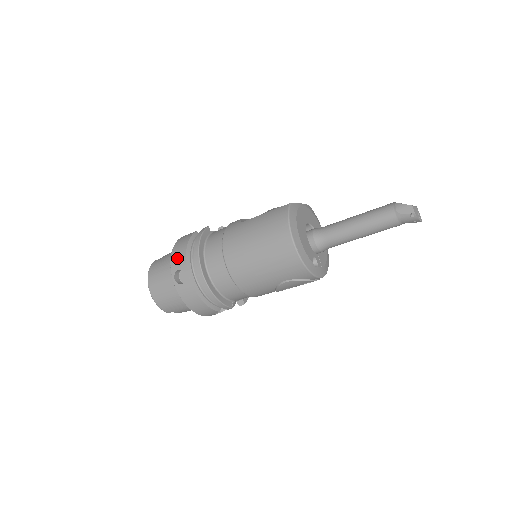
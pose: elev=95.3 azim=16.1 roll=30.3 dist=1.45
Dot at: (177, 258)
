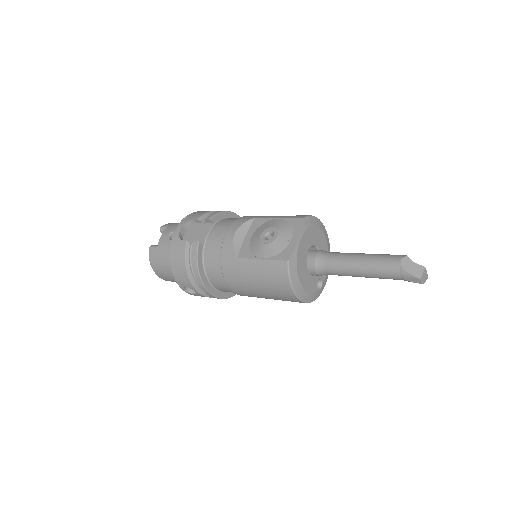
Dot at: (180, 278)
